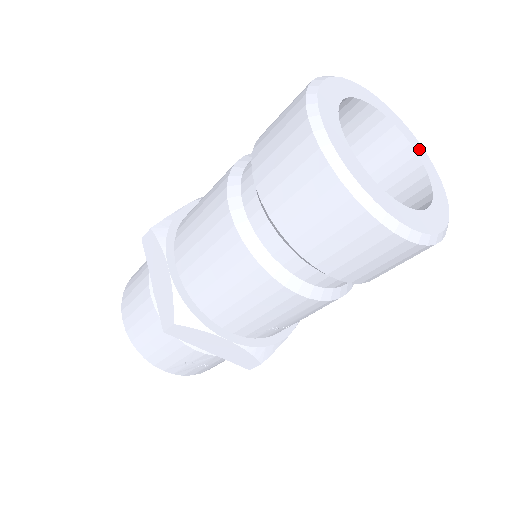
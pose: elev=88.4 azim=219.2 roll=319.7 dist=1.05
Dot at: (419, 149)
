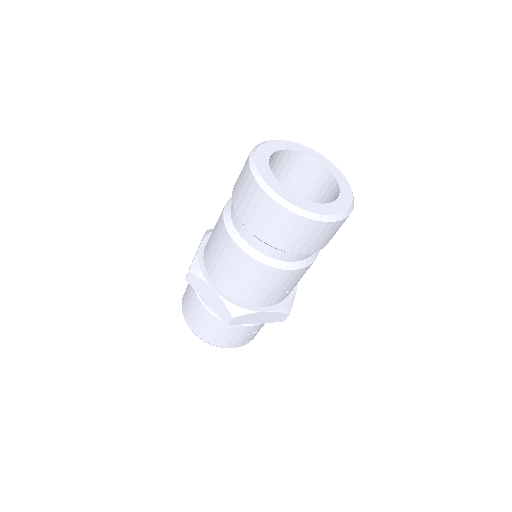
Dot at: (320, 158)
